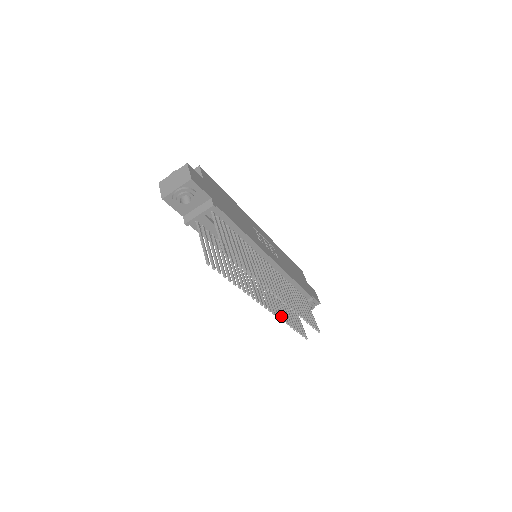
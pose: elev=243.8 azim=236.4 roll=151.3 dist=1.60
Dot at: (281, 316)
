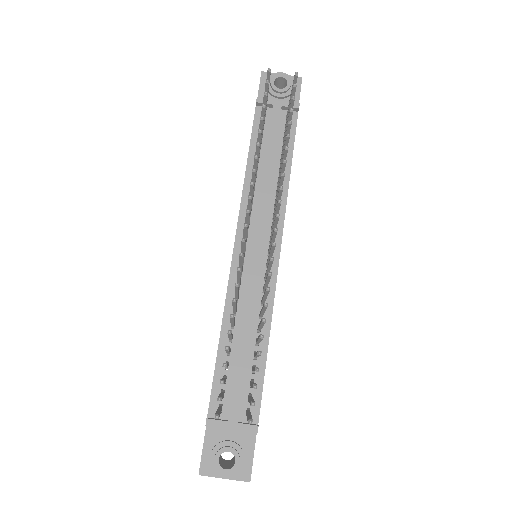
Dot at: occluded
